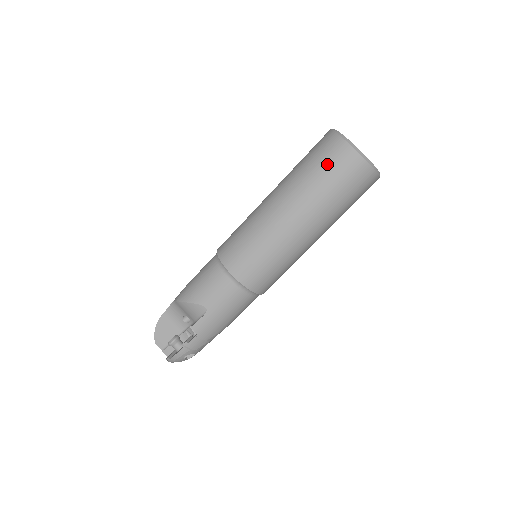
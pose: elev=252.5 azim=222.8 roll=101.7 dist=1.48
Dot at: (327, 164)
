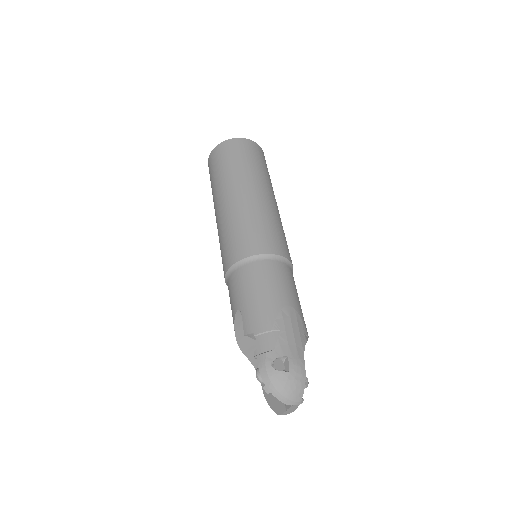
Dot at: (210, 175)
